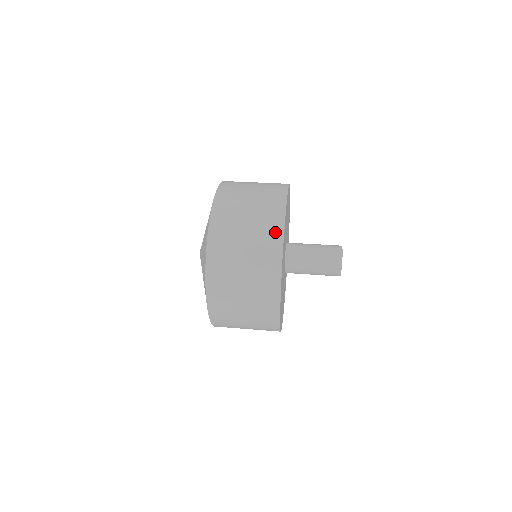
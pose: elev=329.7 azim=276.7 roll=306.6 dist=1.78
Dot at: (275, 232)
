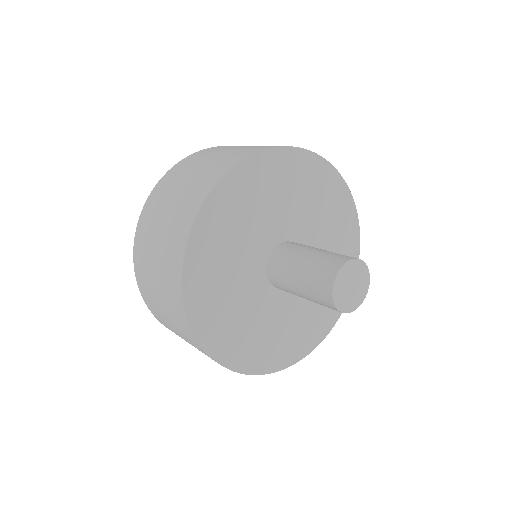
Dot at: (175, 271)
